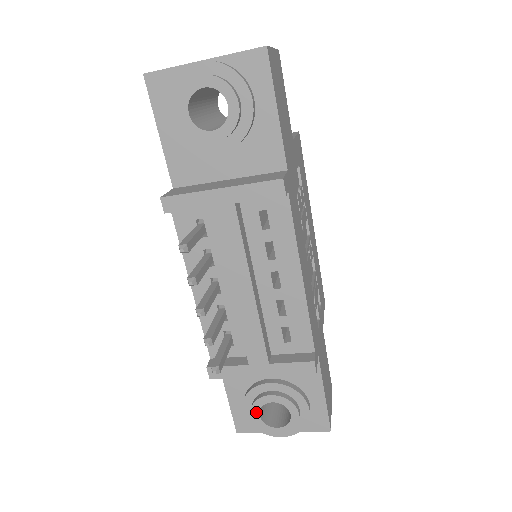
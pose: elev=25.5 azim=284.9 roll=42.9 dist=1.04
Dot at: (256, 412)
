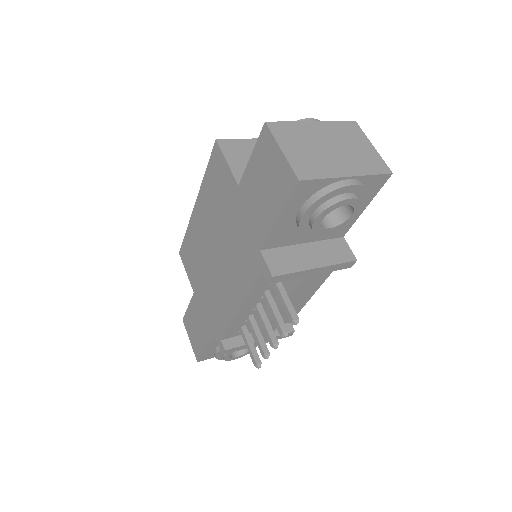
Dot at: (229, 354)
